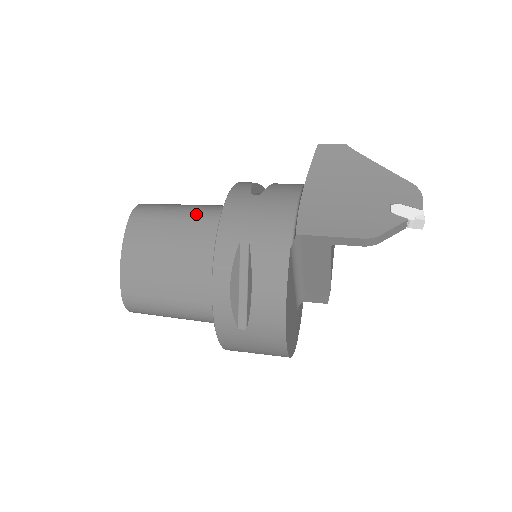
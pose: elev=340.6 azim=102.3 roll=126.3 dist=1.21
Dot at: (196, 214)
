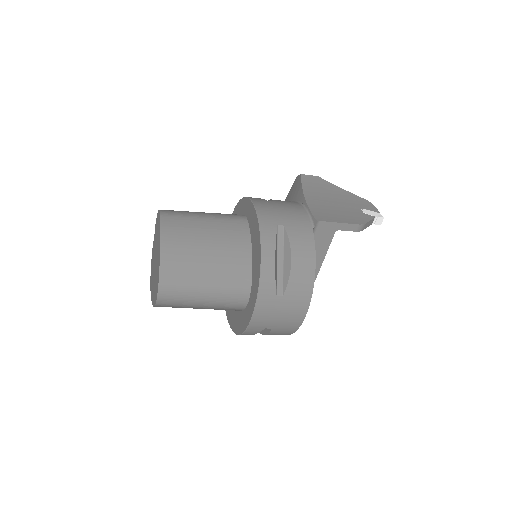
Dot at: (219, 216)
